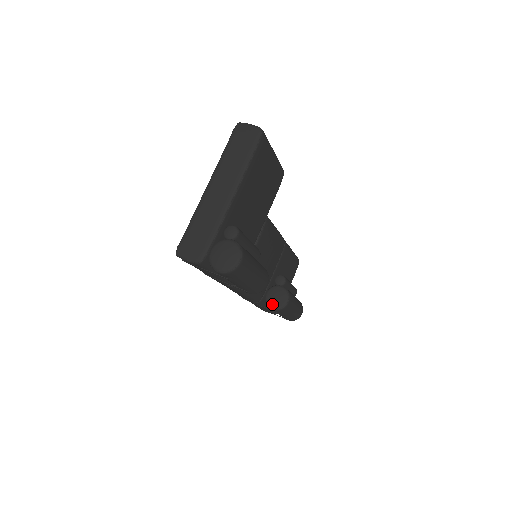
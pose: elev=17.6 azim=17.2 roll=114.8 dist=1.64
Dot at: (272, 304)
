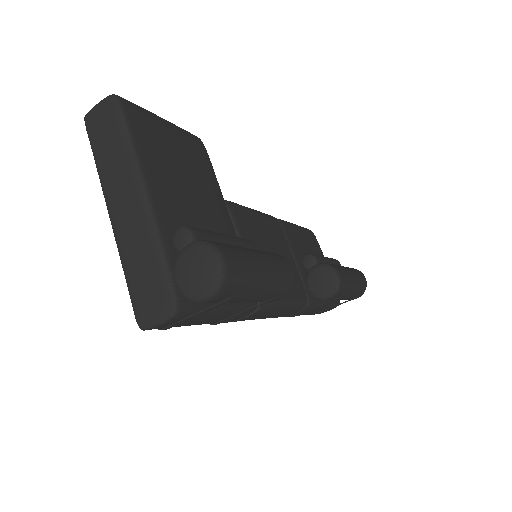
Dot at: (324, 293)
